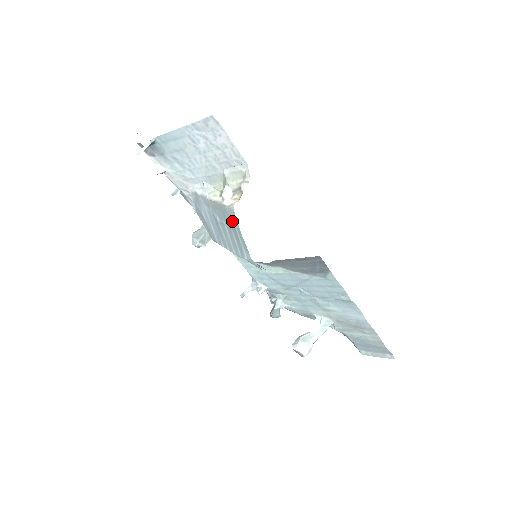
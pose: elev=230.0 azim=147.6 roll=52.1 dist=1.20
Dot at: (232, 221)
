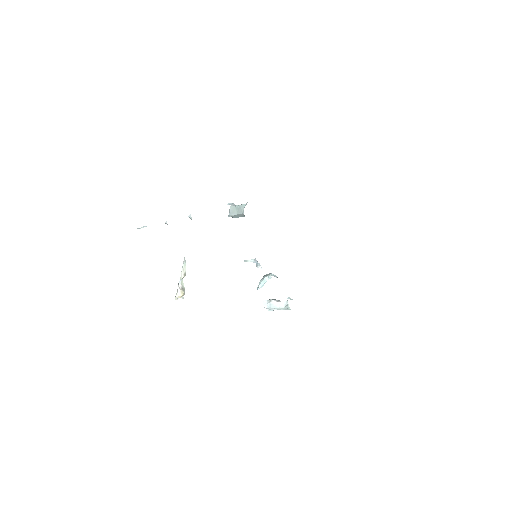
Dot at: occluded
